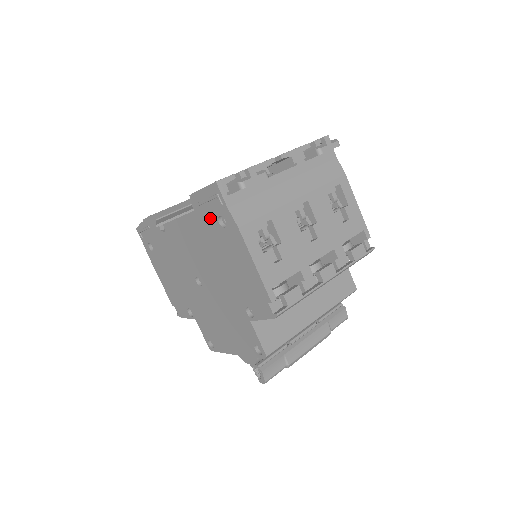
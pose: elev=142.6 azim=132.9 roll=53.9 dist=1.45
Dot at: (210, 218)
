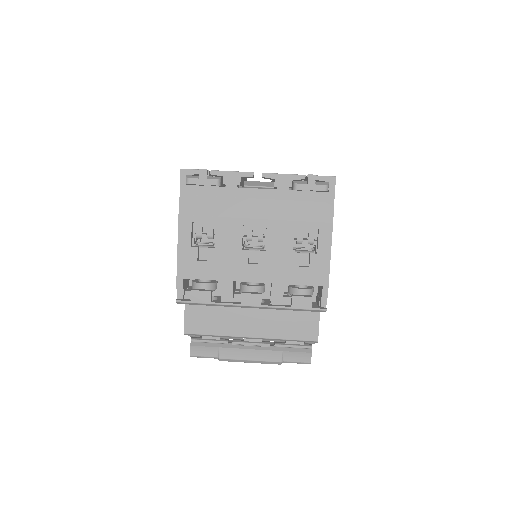
Dot at: occluded
